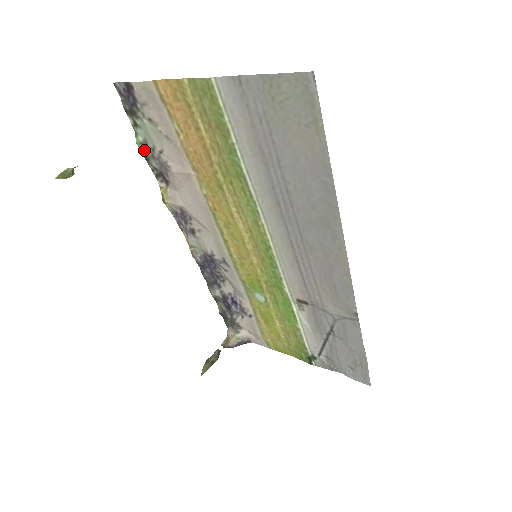
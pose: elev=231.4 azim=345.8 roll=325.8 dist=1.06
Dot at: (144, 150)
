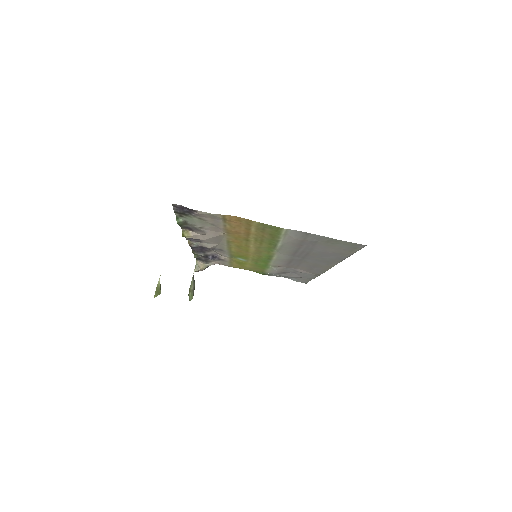
Dot at: (181, 223)
